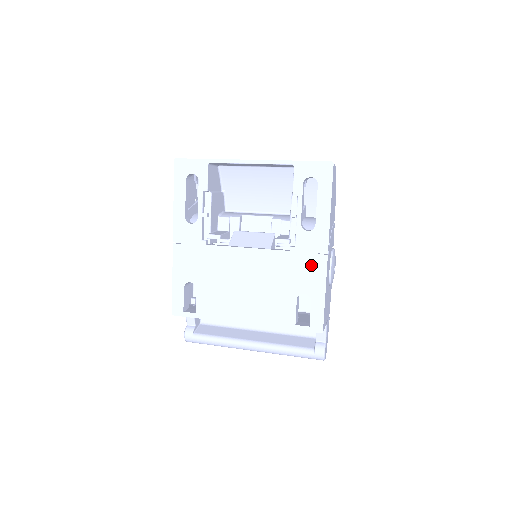
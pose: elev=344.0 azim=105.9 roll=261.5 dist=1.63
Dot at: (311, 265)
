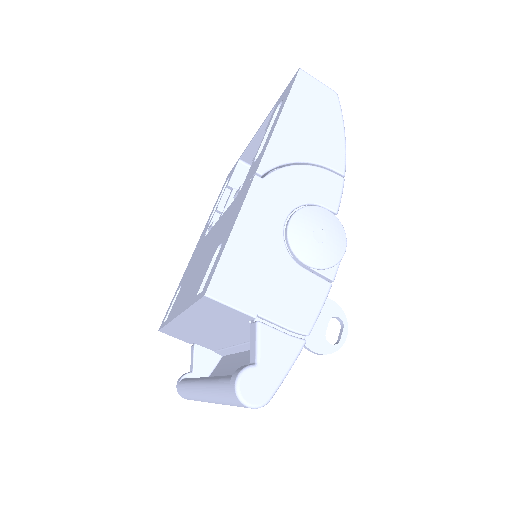
Dot at: (240, 200)
